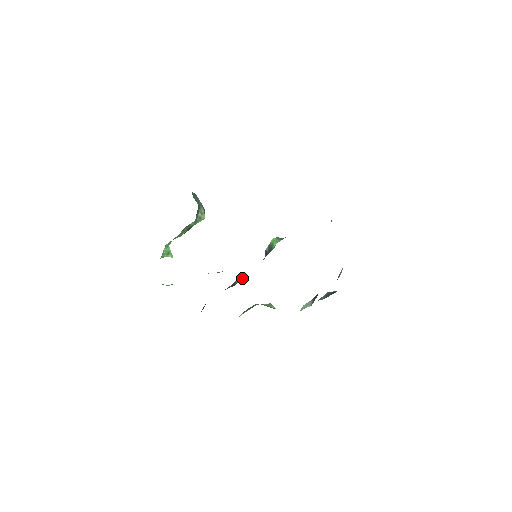
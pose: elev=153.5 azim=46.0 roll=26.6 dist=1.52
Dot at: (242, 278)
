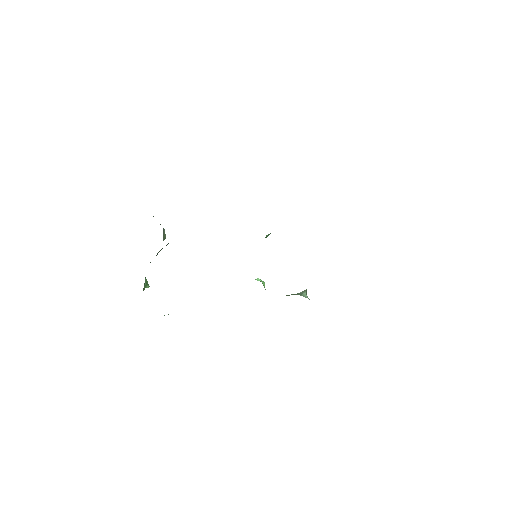
Dot at: occluded
